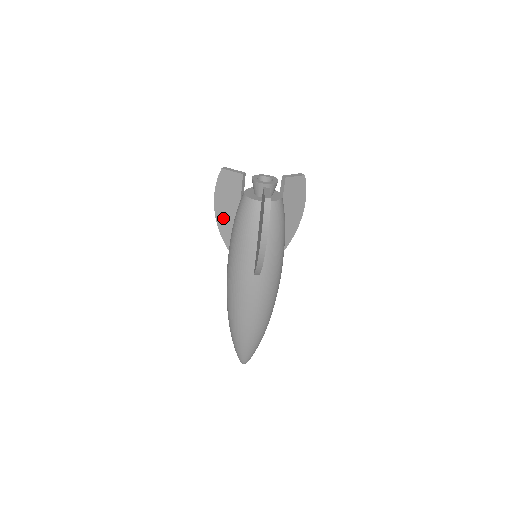
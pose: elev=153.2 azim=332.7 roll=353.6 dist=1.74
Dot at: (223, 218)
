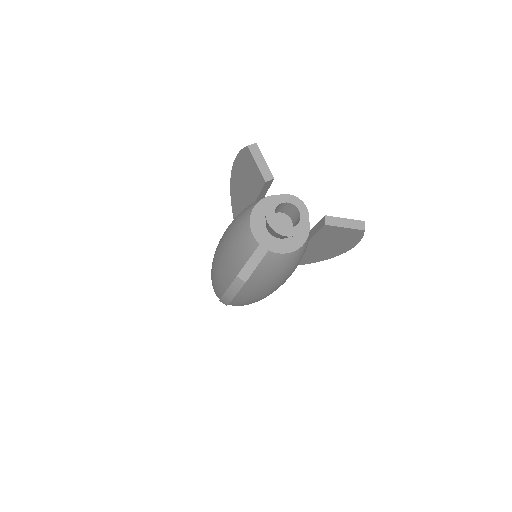
Dot at: (236, 191)
